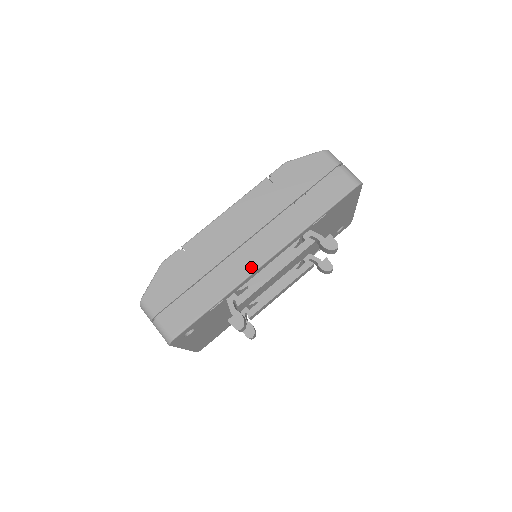
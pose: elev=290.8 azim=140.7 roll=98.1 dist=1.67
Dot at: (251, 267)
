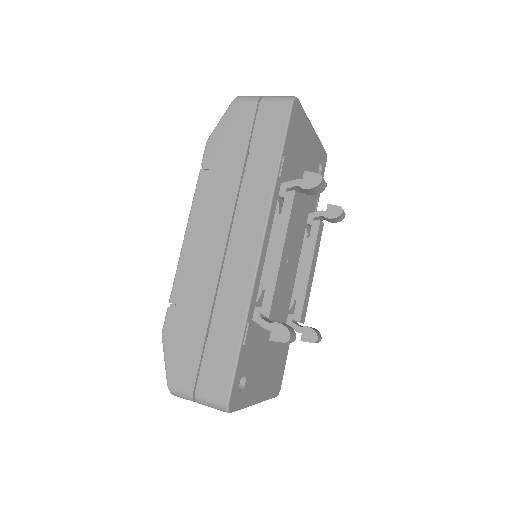
Dot at: (250, 267)
